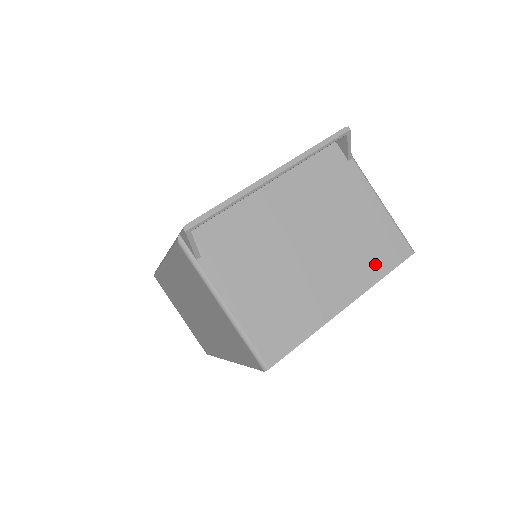
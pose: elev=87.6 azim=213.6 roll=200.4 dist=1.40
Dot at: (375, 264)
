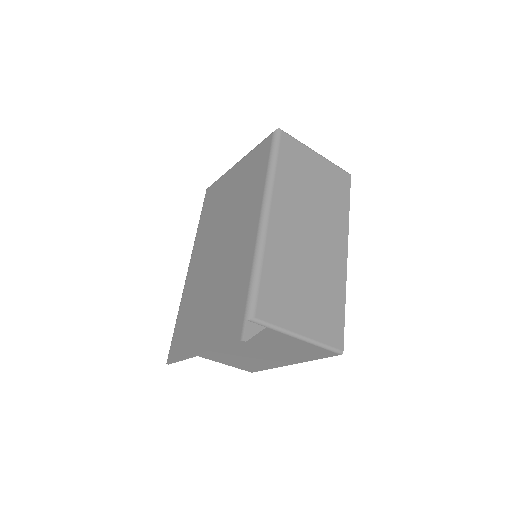
Dot at: (307, 357)
